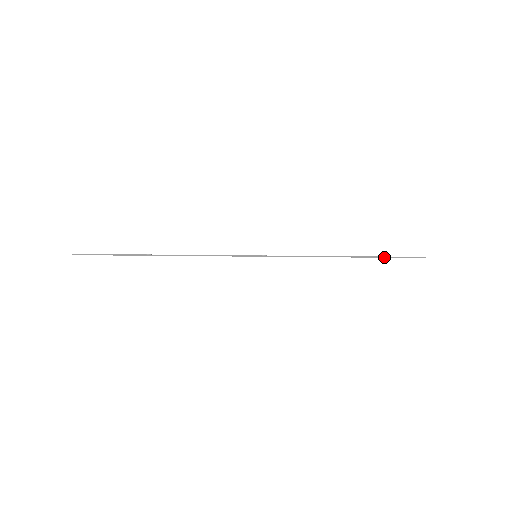
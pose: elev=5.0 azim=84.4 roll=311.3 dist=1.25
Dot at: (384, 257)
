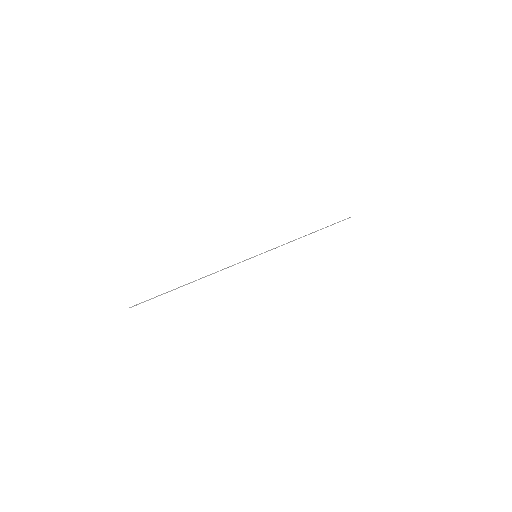
Dot at: occluded
